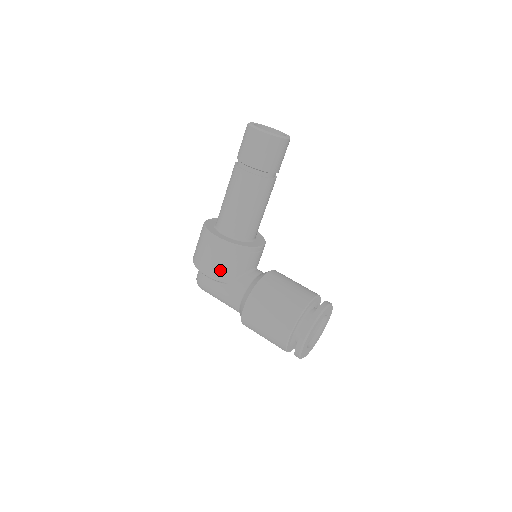
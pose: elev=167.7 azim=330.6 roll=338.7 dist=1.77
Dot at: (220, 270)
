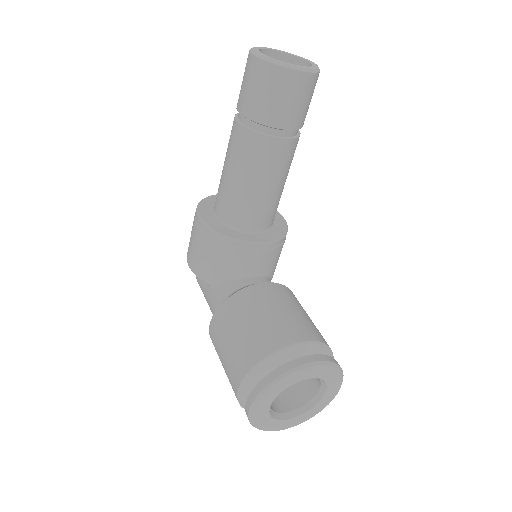
Dot at: (200, 264)
